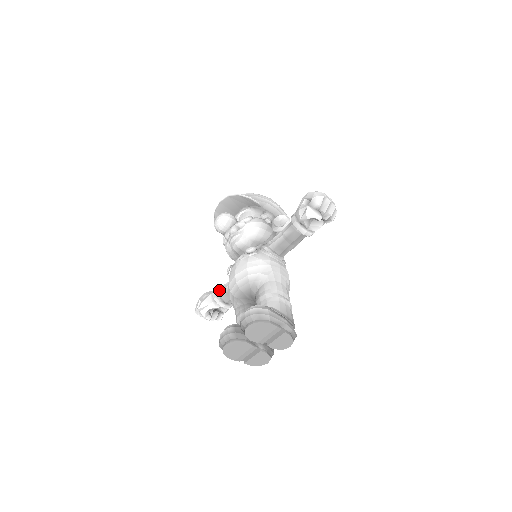
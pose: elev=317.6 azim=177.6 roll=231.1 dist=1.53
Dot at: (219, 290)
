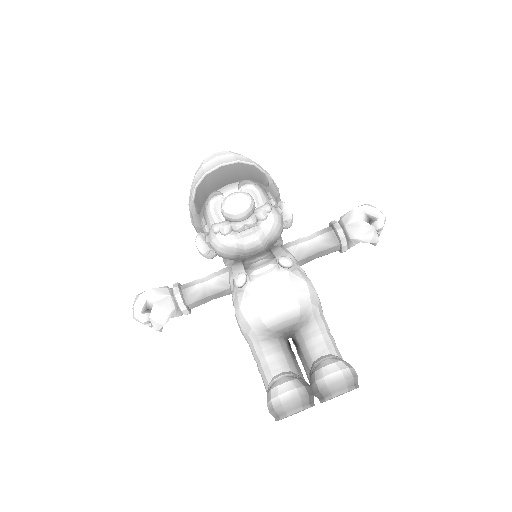
Dot at: (186, 291)
